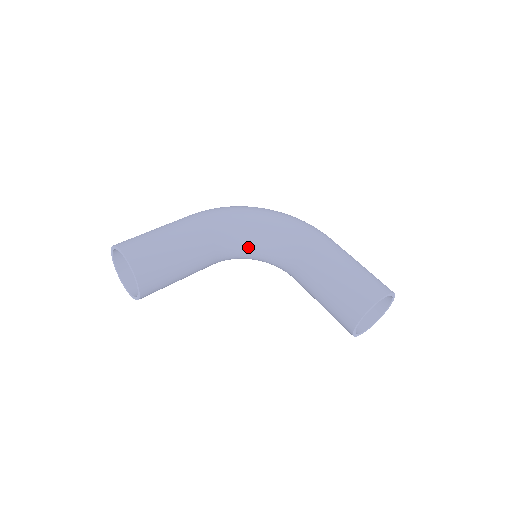
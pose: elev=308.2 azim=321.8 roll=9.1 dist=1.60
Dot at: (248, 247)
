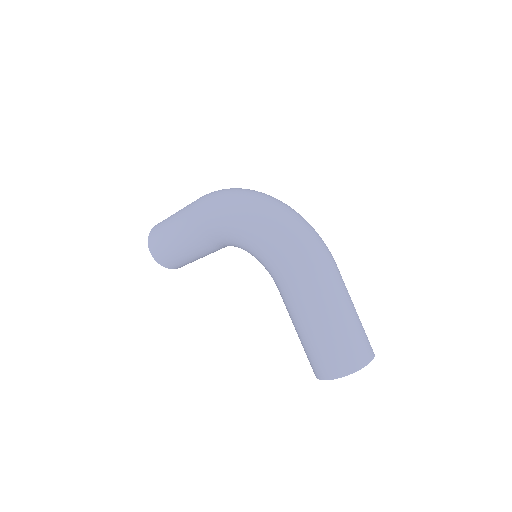
Dot at: occluded
